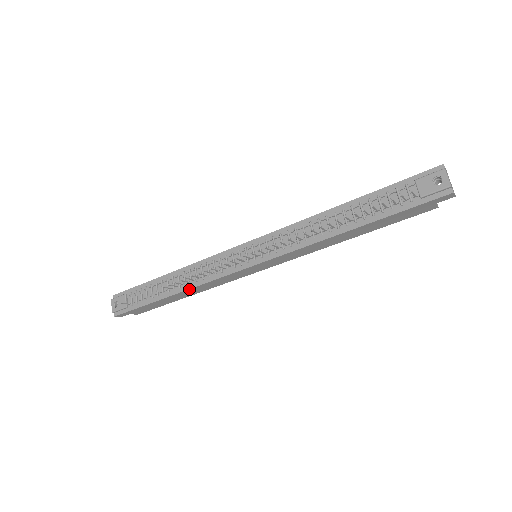
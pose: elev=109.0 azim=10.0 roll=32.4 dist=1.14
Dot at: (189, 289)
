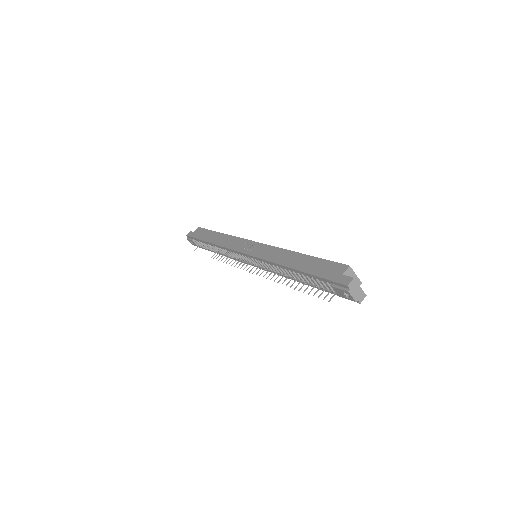
Dot at: occluded
